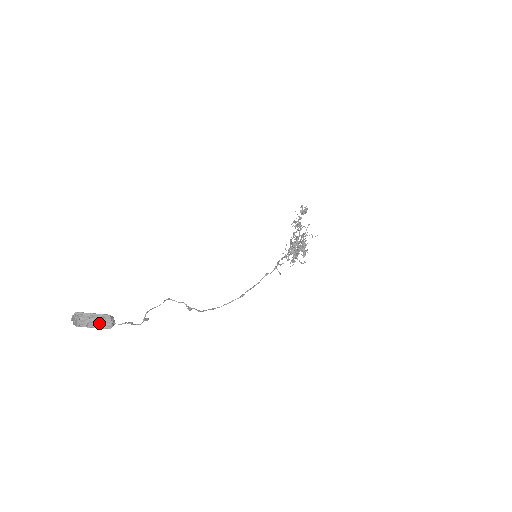
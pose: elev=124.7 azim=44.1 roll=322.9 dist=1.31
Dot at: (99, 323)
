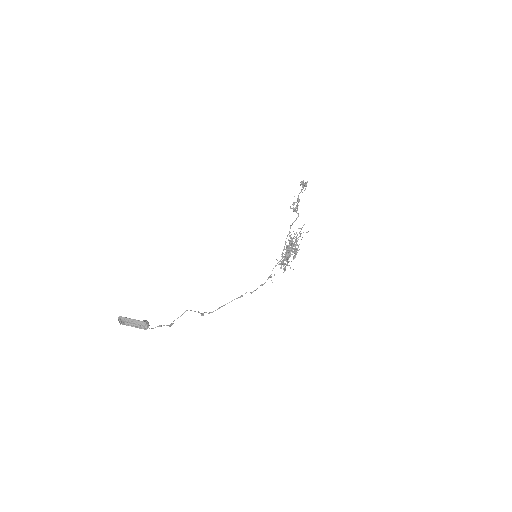
Dot at: (138, 326)
